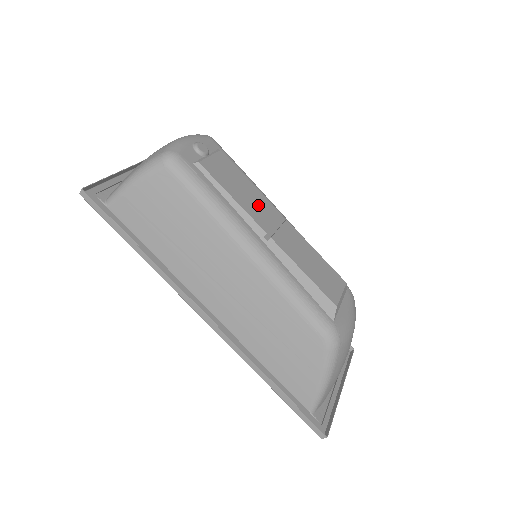
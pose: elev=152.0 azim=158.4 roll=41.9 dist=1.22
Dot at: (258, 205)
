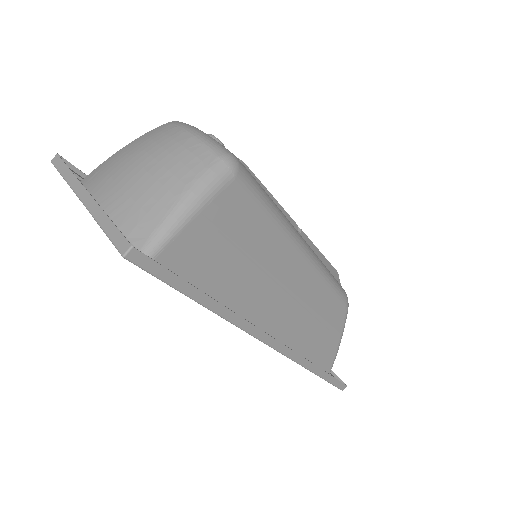
Dot at: occluded
